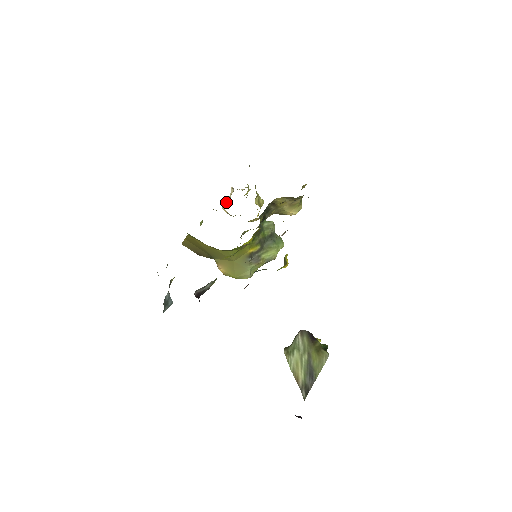
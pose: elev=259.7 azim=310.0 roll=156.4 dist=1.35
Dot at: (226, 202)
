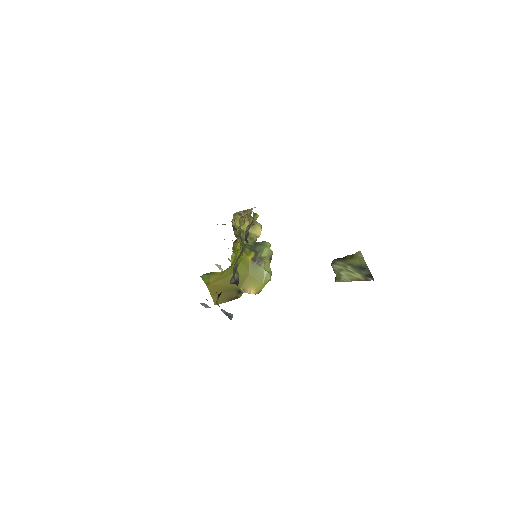
Dot at: occluded
